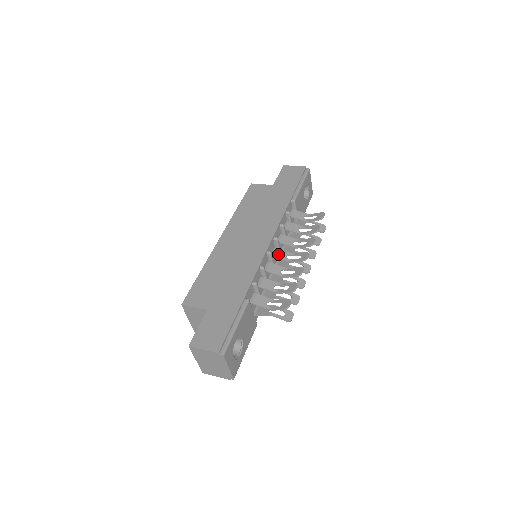
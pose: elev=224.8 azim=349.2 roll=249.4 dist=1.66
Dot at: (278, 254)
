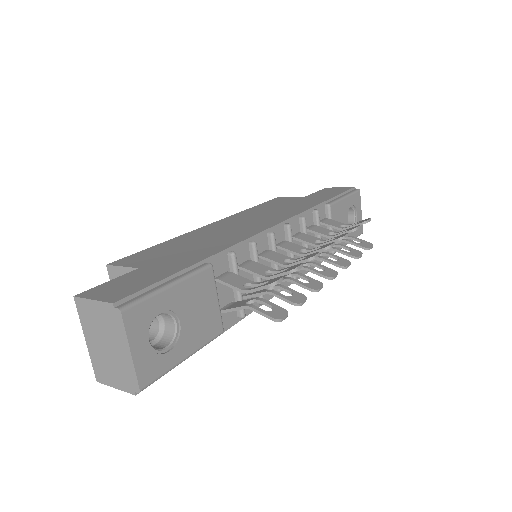
Dot at: (287, 245)
